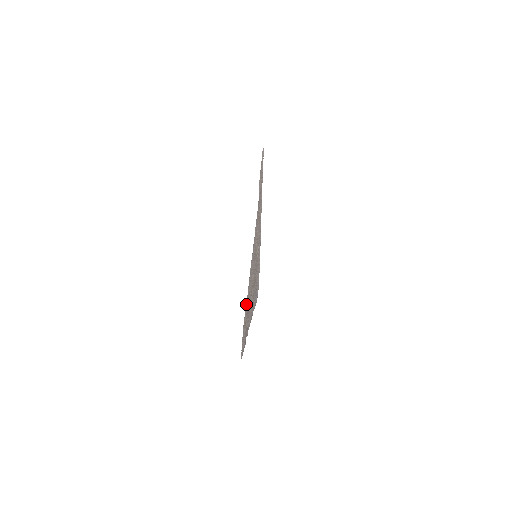
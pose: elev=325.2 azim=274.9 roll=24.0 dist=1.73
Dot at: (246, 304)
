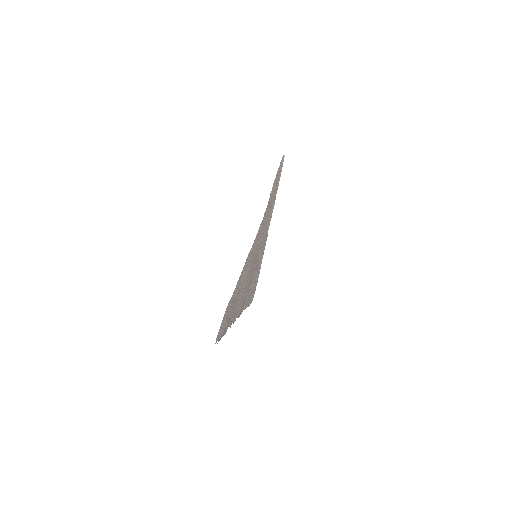
Dot at: (234, 291)
